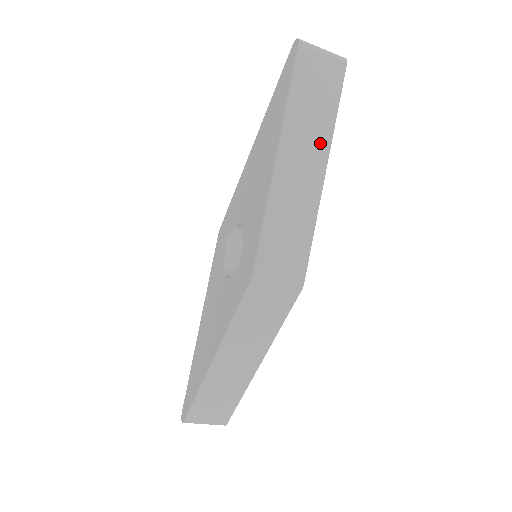
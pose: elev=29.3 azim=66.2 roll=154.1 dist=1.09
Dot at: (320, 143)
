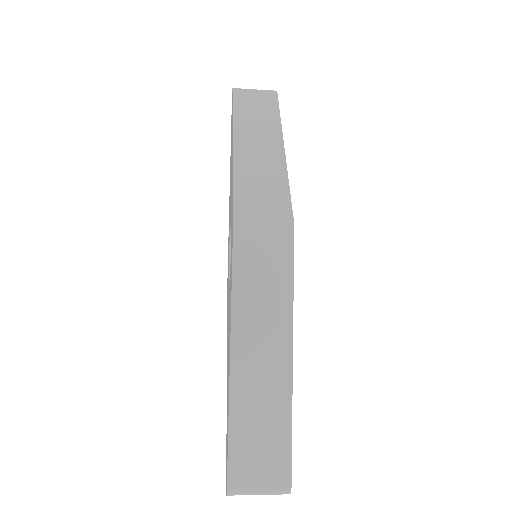
Dot at: (271, 131)
